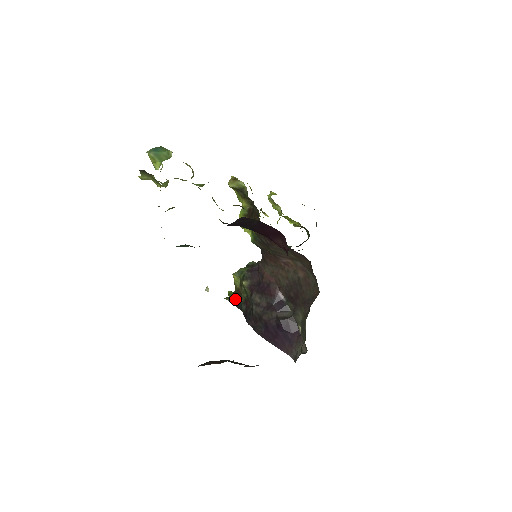
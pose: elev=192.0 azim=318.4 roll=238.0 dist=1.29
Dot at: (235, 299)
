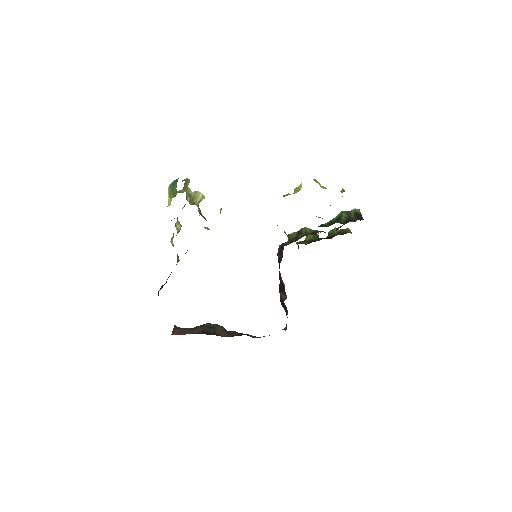
Dot at: occluded
